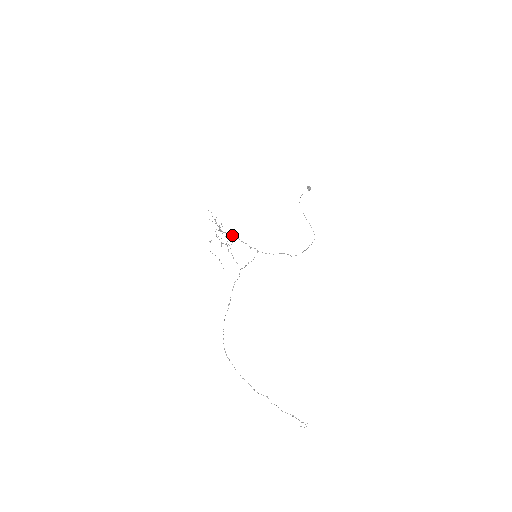
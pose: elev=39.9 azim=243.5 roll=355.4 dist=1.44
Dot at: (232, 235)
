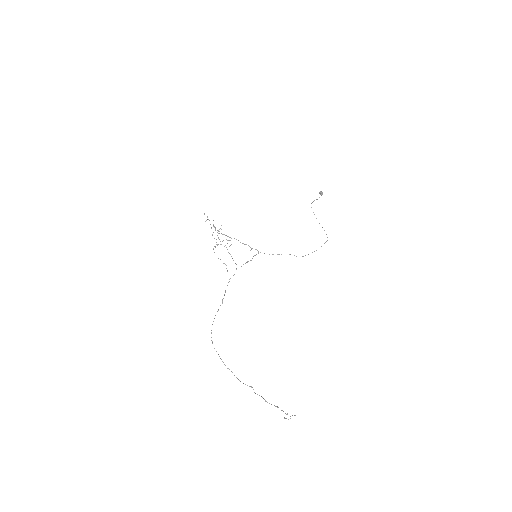
Dot at: occluded
